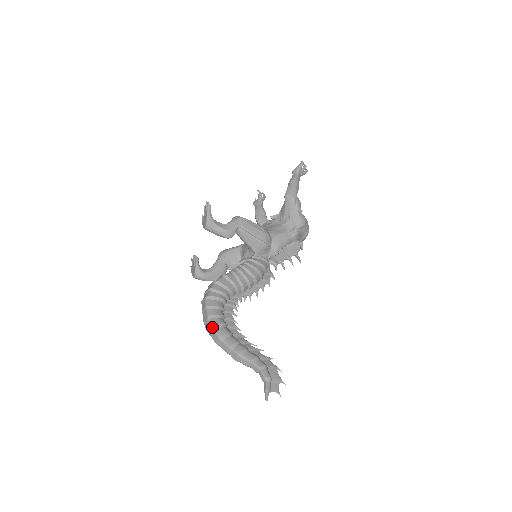
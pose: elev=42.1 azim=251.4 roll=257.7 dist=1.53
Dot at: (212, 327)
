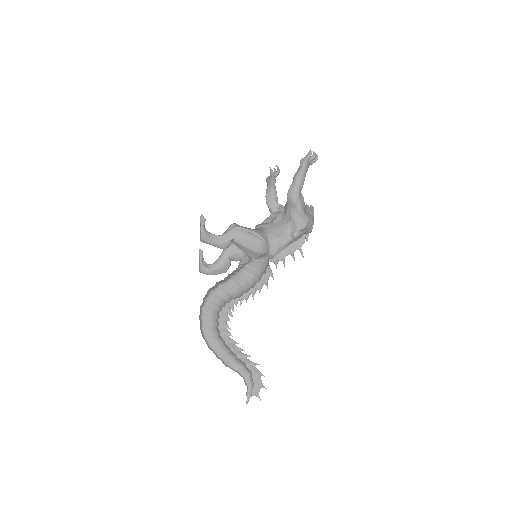
Dot at: (205, 338)
